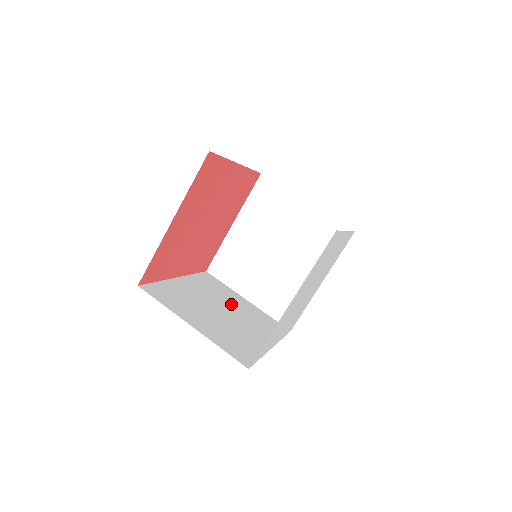
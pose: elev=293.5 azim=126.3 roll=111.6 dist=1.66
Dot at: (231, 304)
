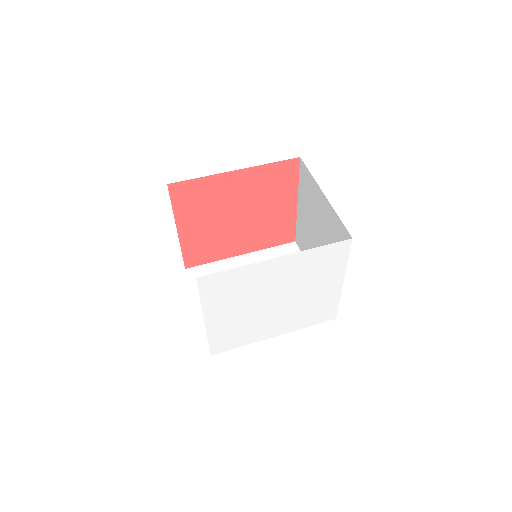
Dot at: occluded
